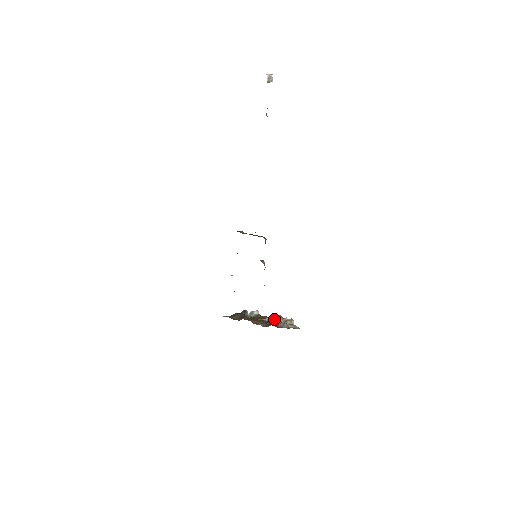
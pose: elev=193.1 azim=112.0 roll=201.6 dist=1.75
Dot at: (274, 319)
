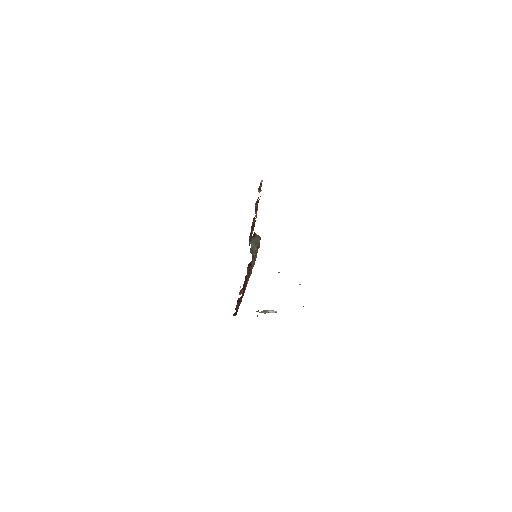
Dot at: occluded
